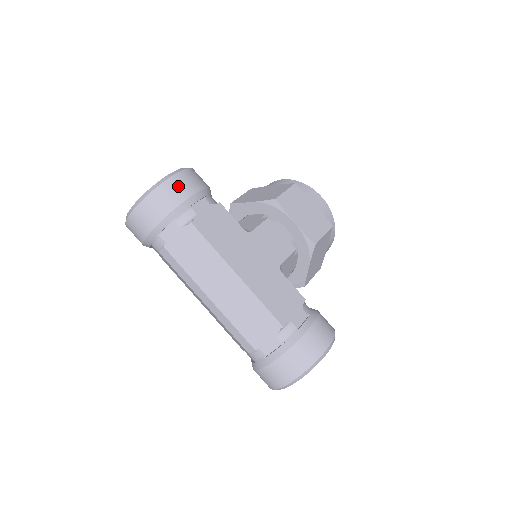
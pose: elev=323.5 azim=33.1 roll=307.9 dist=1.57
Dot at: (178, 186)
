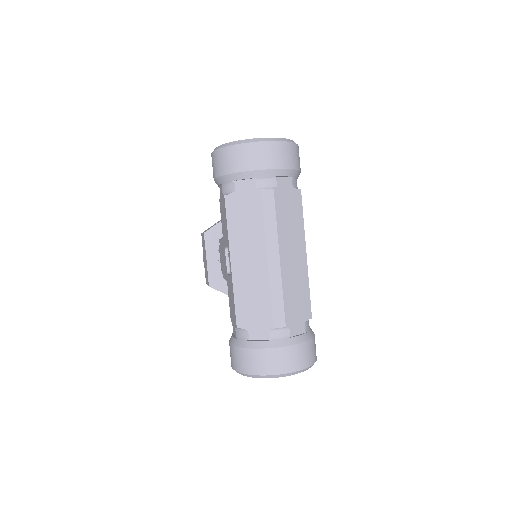
Dot at: occluded
